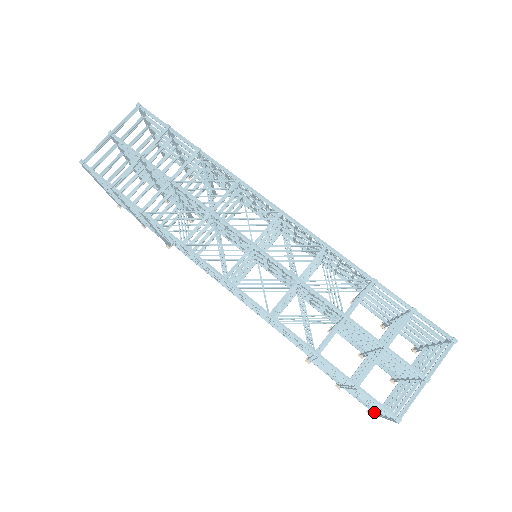
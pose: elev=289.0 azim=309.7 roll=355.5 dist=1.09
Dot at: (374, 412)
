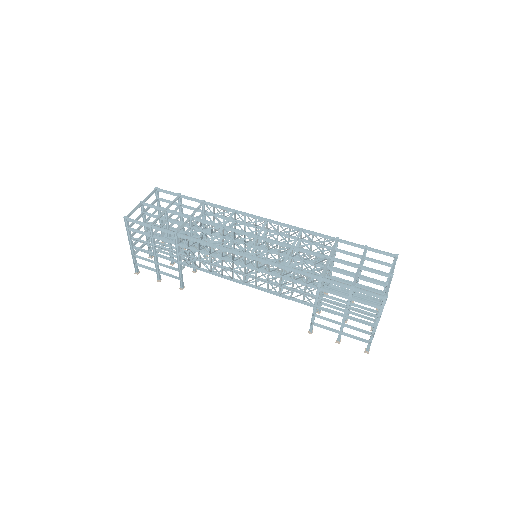
Dot at: (370, 338)
